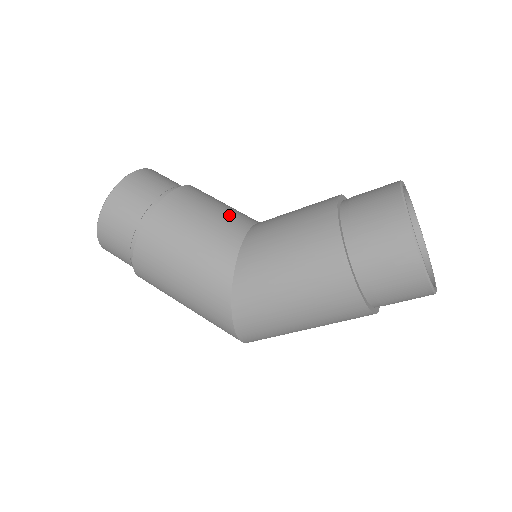
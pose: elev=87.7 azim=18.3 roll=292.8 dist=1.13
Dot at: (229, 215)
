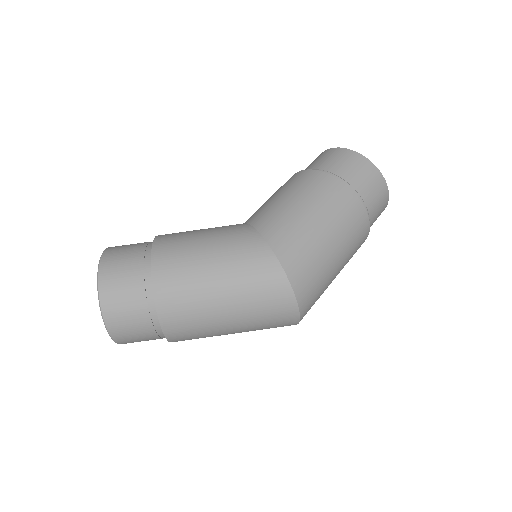
Dot at: occluded
